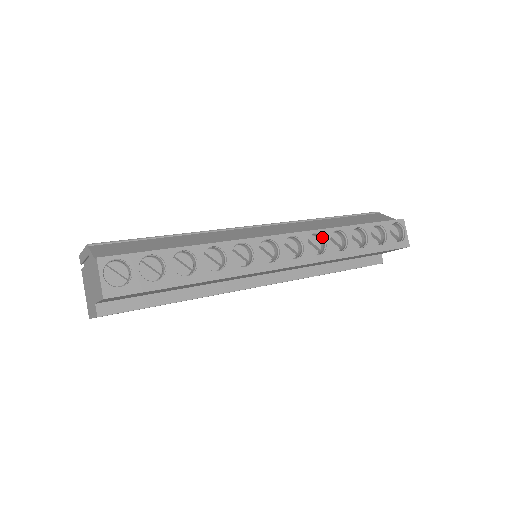
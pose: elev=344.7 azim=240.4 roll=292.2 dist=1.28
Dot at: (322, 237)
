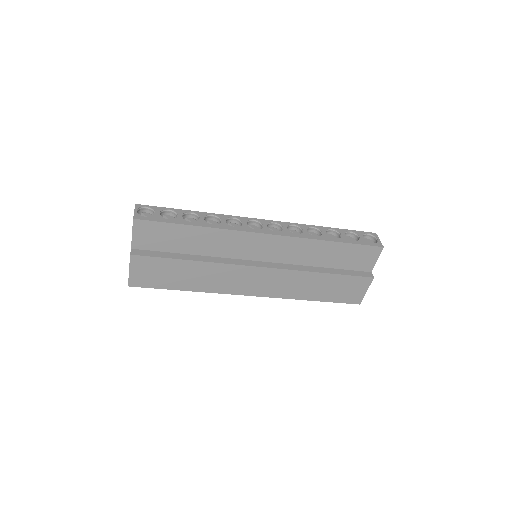
Dot at: (300, 228)
